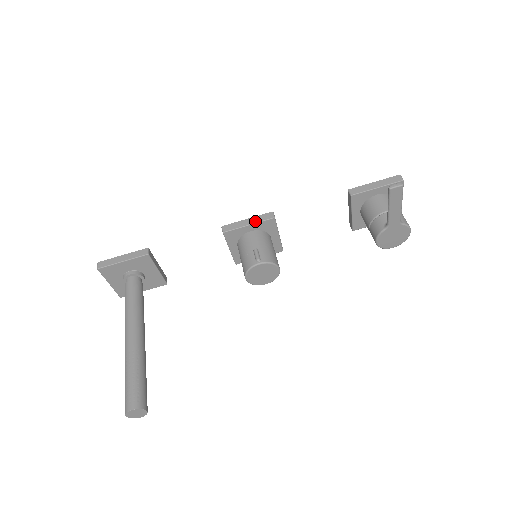
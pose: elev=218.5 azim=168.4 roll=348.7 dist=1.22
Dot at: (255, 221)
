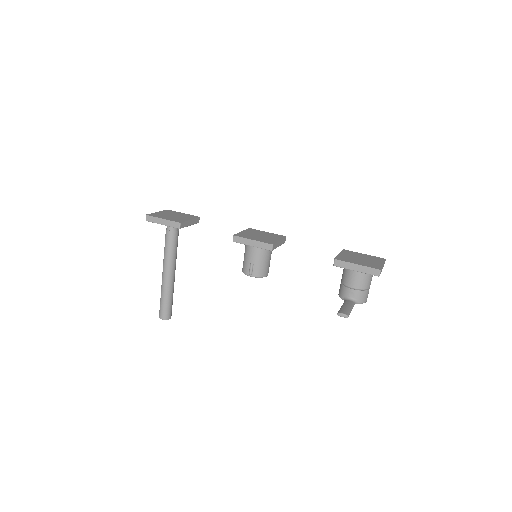
Dot at: (257, 246)
